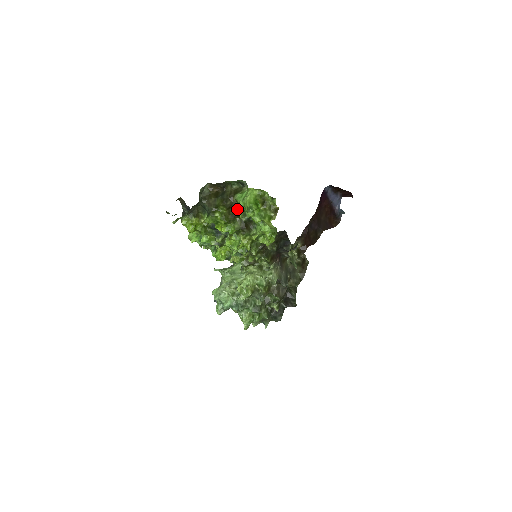
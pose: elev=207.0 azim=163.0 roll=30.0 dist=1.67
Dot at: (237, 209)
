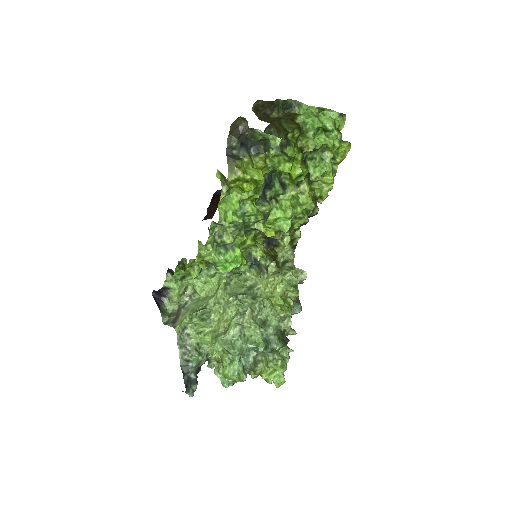
Dot at: (305, 137)
